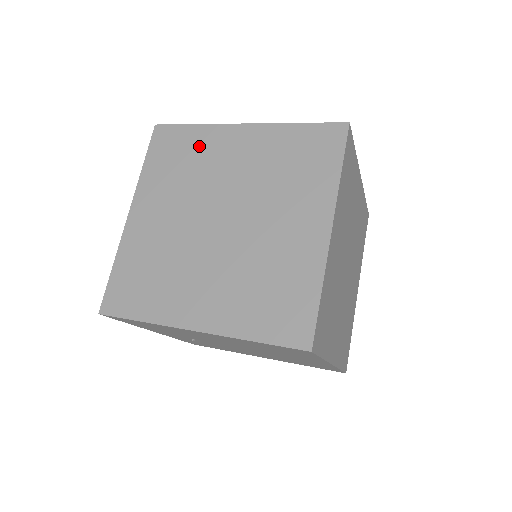
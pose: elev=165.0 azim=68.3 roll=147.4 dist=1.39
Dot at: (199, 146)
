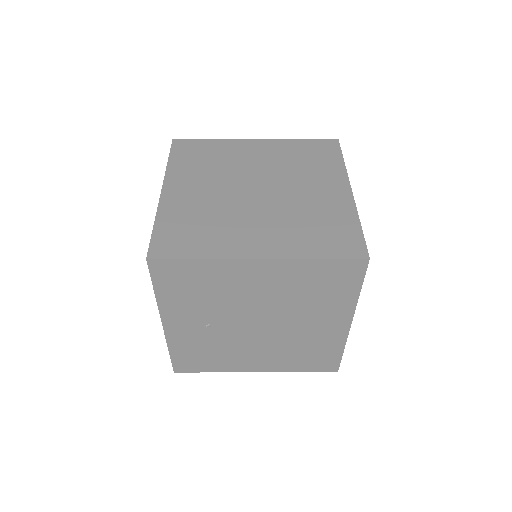
Dot at: (220, 150)
